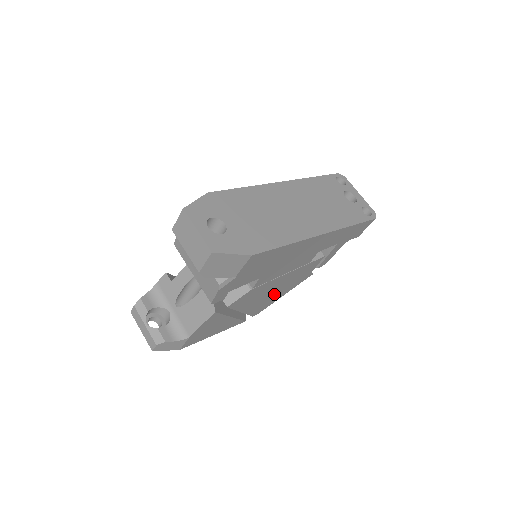
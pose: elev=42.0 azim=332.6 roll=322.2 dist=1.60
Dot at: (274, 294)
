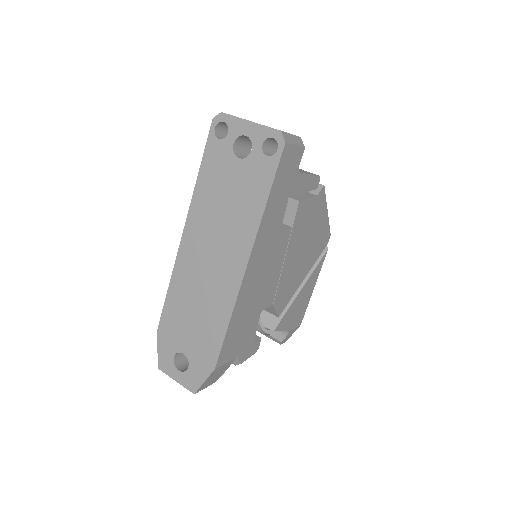
Dot at: (312, 241)
